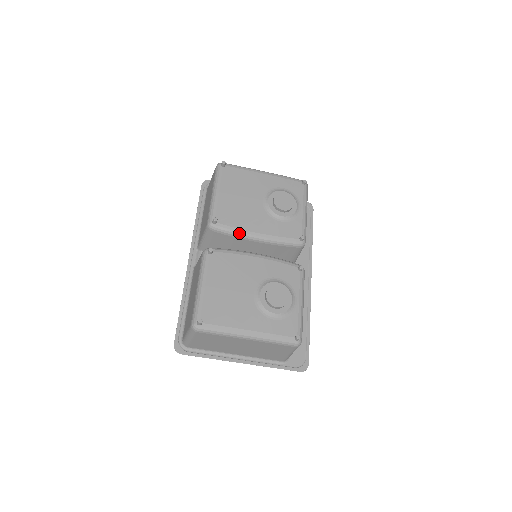
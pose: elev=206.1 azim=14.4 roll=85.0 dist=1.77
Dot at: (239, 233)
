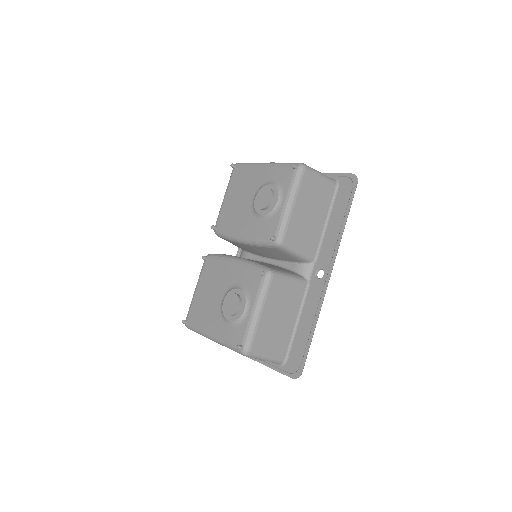
Dot at: (229, 238)
